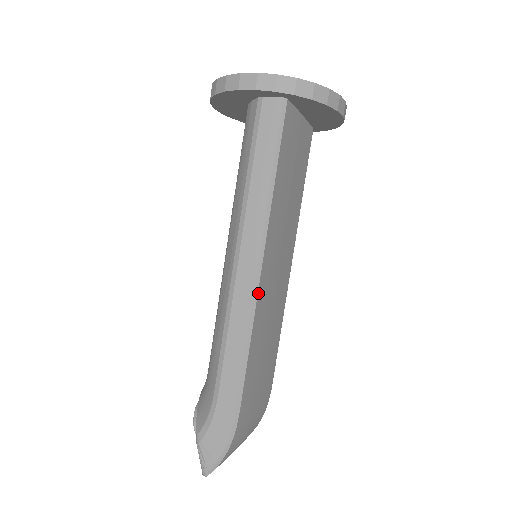
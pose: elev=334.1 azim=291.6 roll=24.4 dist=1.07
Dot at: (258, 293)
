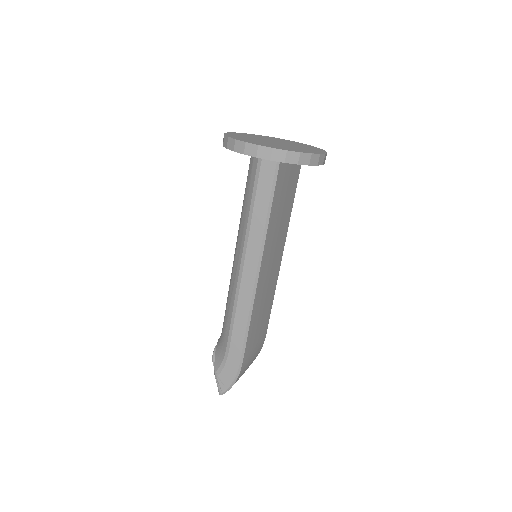
Dot at: (256, 291)
